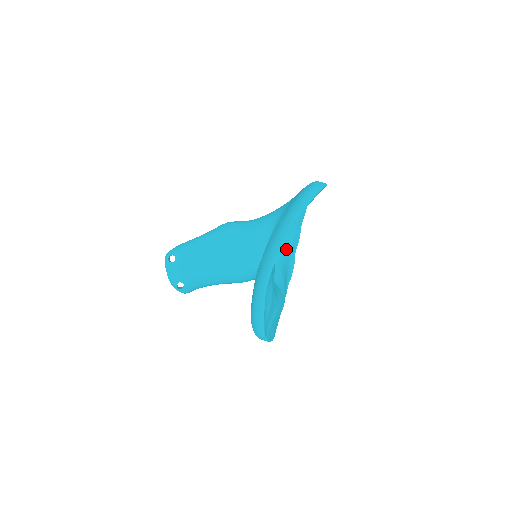
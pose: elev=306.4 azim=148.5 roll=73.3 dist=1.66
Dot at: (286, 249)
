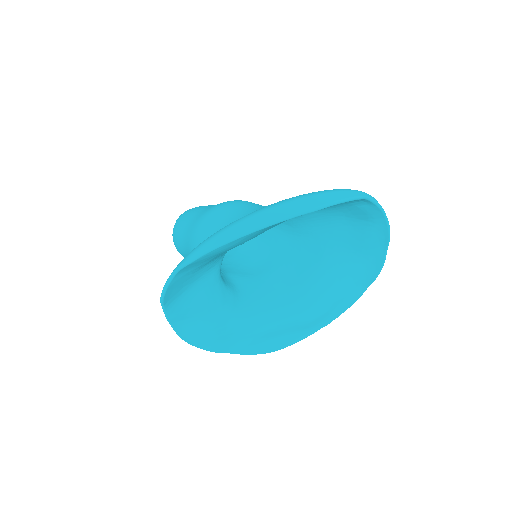
Dot at: (350, 246)
